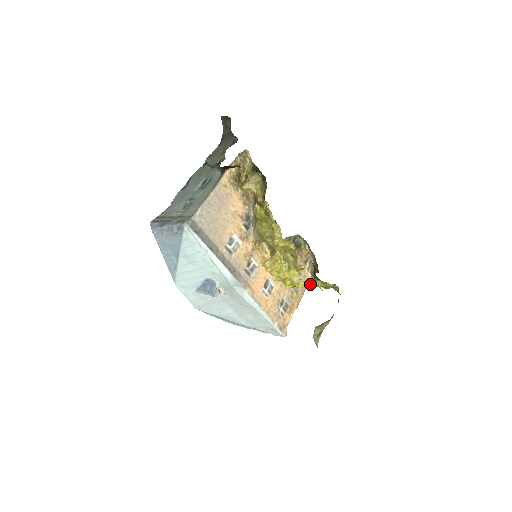
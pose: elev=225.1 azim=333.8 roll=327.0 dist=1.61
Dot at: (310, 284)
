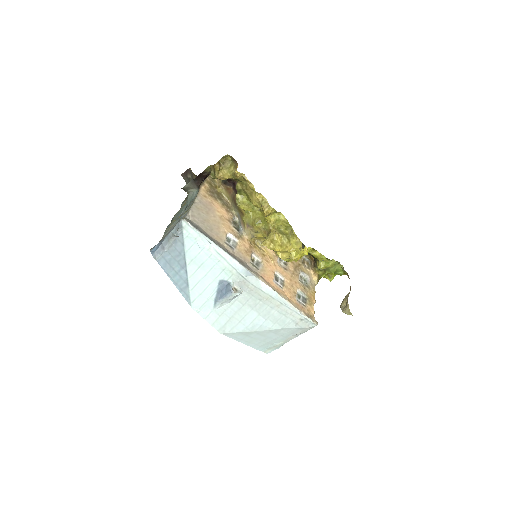
Dot at: (317, 281)
